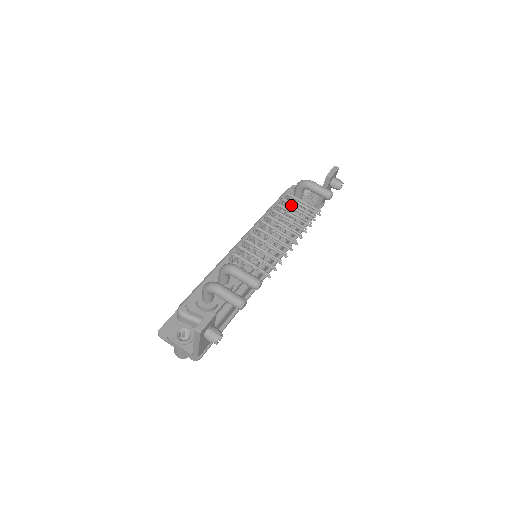
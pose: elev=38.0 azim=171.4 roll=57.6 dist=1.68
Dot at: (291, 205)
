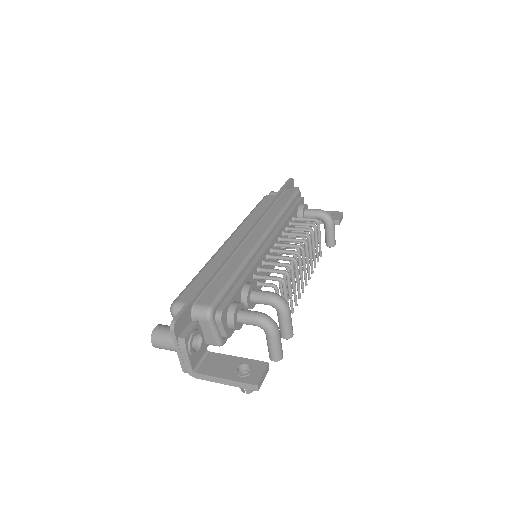
Dot at: (315, 237)
